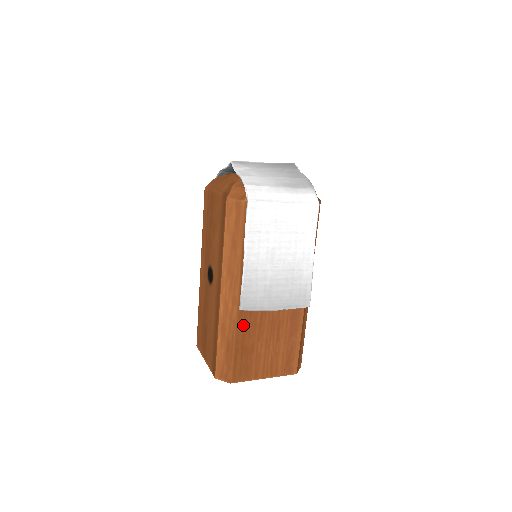
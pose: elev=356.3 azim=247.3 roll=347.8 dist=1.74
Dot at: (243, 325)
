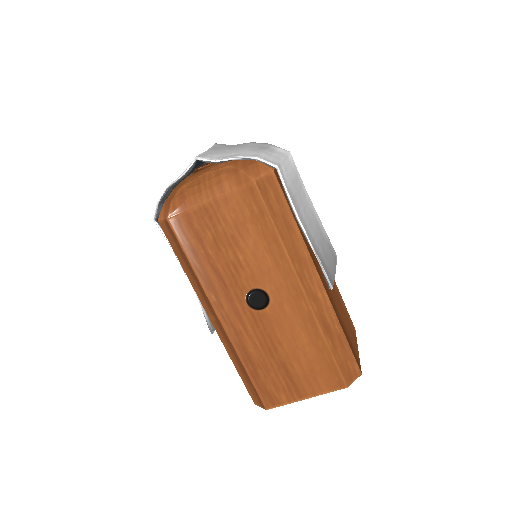
Dot at: (334, 307)
